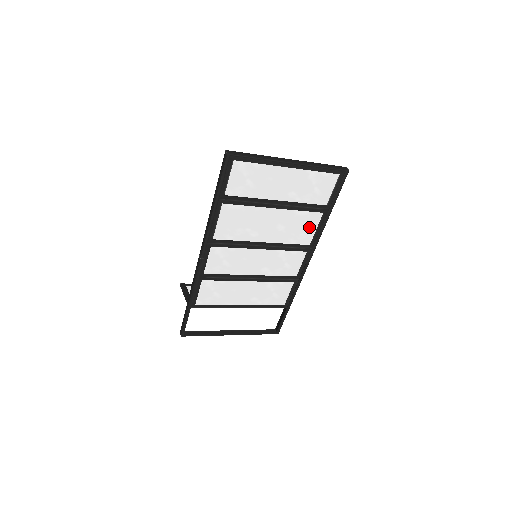
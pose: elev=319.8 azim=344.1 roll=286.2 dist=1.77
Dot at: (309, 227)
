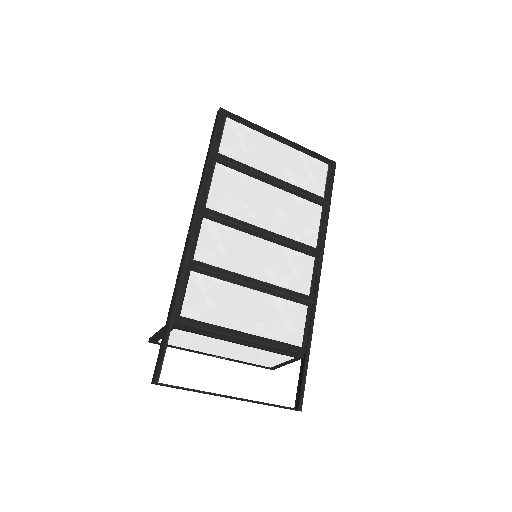
Dot at: (311, 222)
